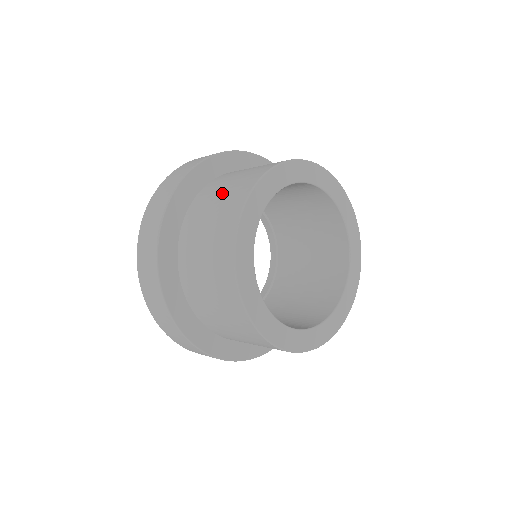
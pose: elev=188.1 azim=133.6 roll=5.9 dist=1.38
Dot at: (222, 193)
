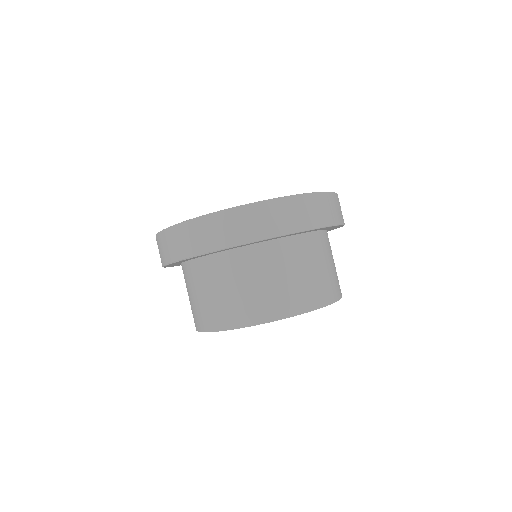
Dot at: (223, 293)
